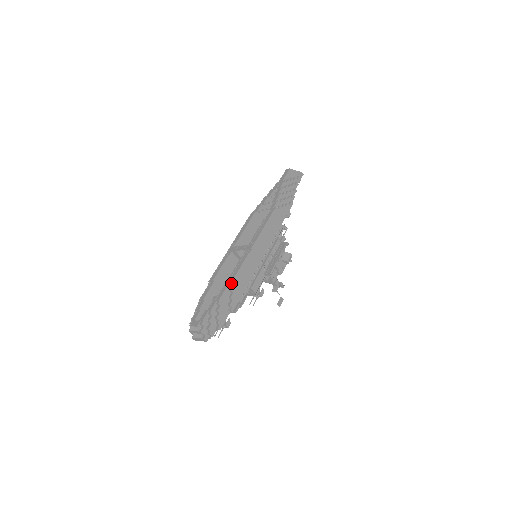
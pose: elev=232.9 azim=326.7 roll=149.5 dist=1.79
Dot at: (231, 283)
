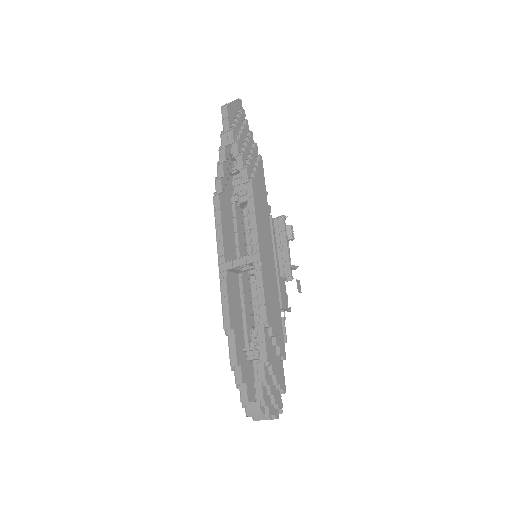
Dot at: (267, 327)
